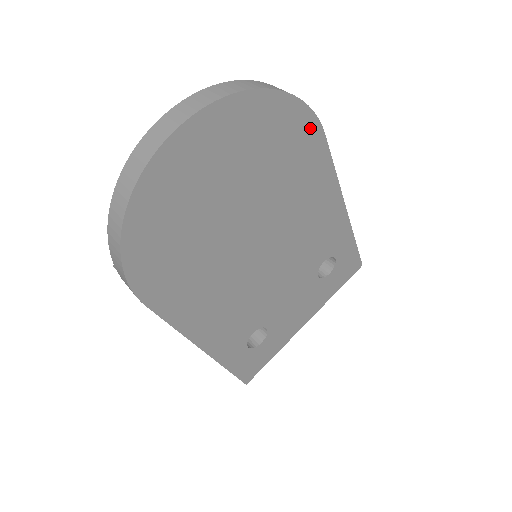
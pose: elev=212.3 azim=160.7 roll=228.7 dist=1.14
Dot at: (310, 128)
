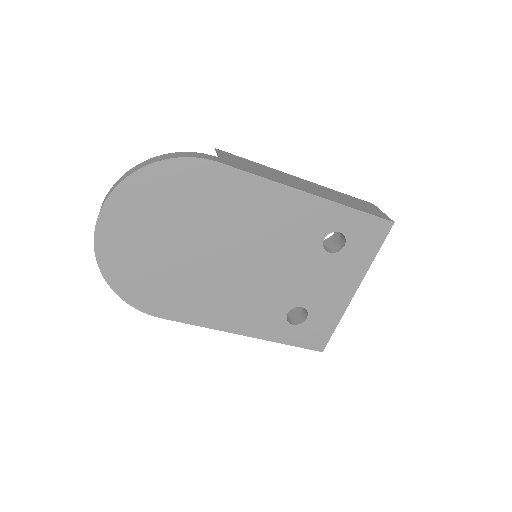
Dot at: (198, 167)
